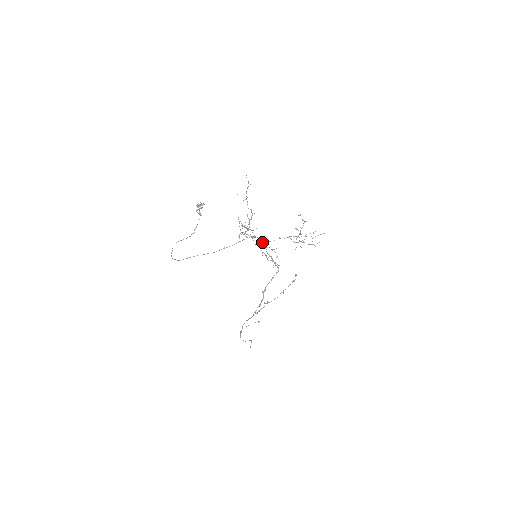
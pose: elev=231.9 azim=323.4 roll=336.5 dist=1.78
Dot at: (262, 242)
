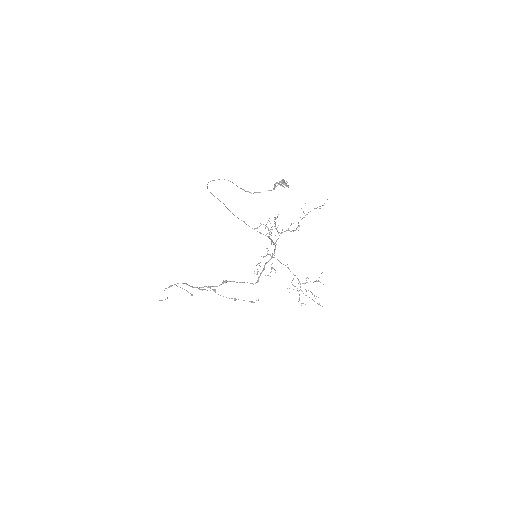
Dot at: (273, 254)
